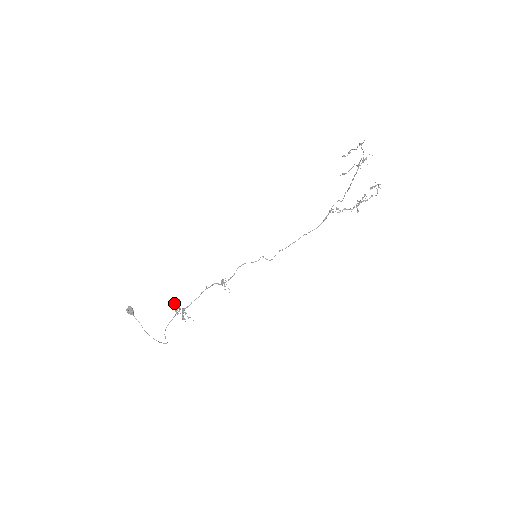
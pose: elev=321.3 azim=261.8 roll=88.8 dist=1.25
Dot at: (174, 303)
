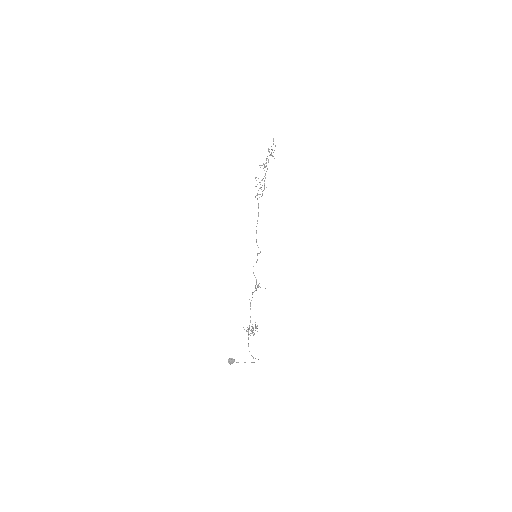
Dot at: occluded
